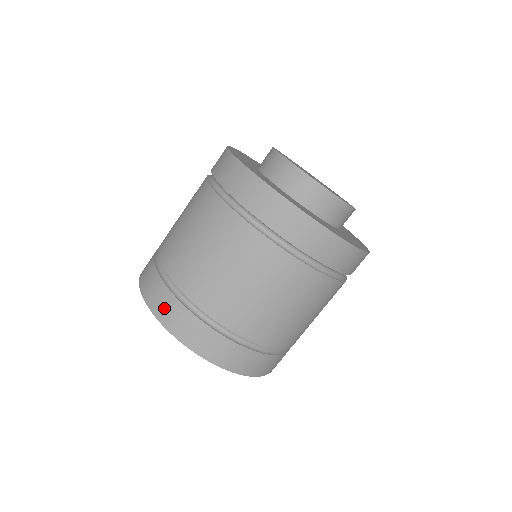
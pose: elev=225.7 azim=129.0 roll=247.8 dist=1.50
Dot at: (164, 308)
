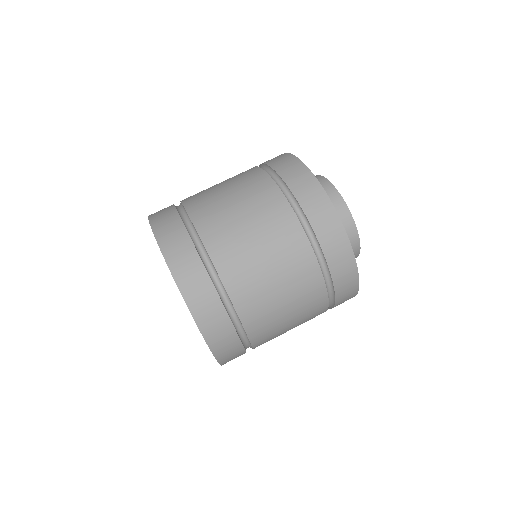
Dot at: (177, 250)
